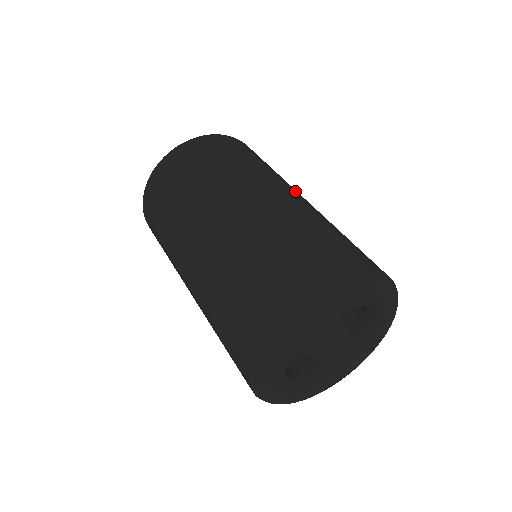
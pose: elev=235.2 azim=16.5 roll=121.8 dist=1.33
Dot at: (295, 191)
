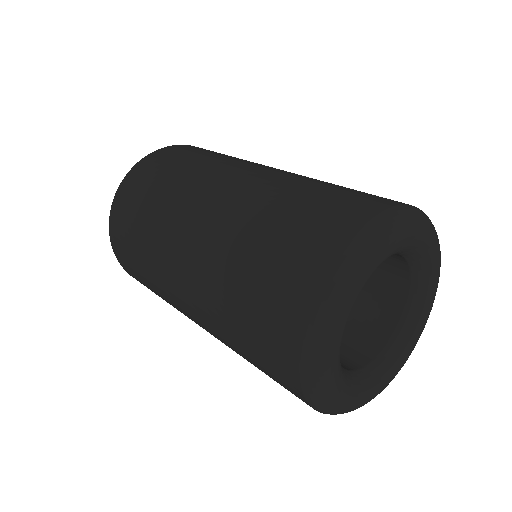
Dot at: (204, 195)
